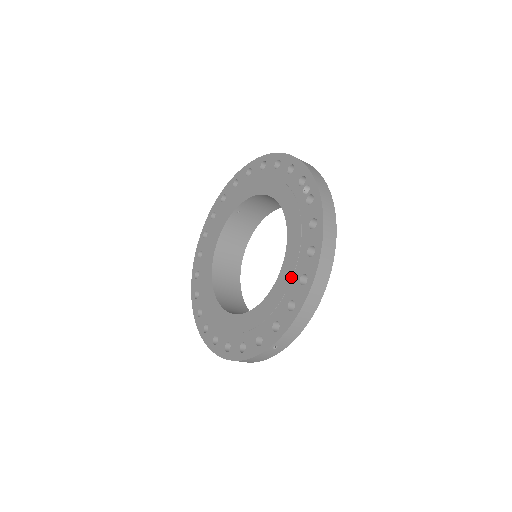
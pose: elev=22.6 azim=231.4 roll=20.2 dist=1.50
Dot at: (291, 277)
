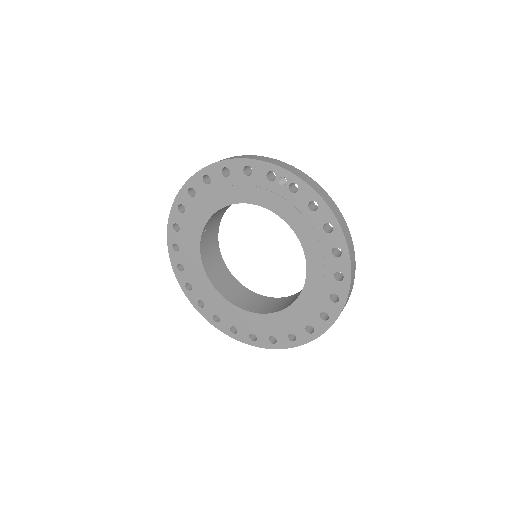
Dot at: (322, 256)
